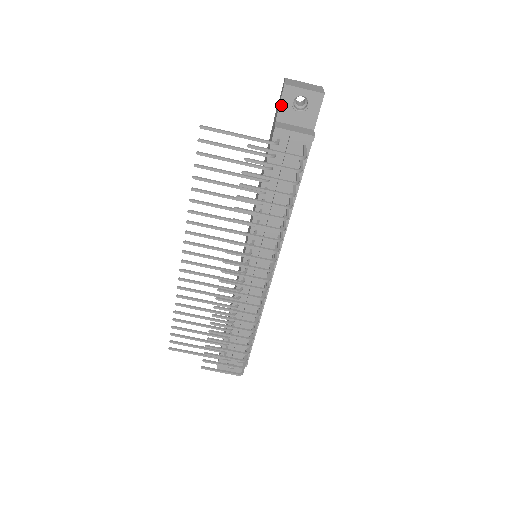
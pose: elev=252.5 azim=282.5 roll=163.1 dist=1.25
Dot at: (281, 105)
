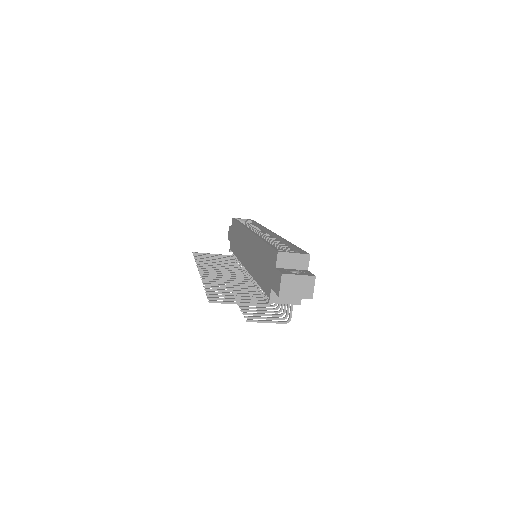
Dot at: occluded
